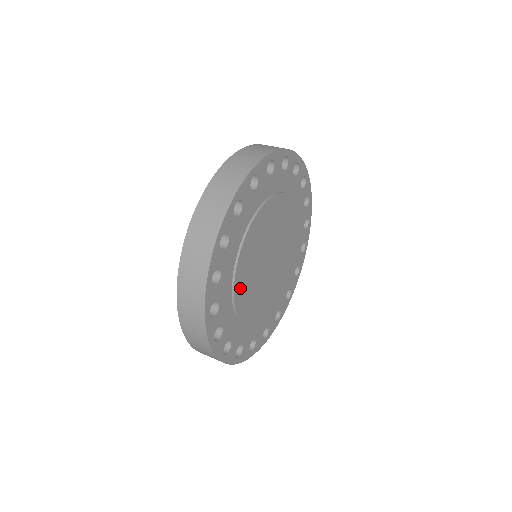
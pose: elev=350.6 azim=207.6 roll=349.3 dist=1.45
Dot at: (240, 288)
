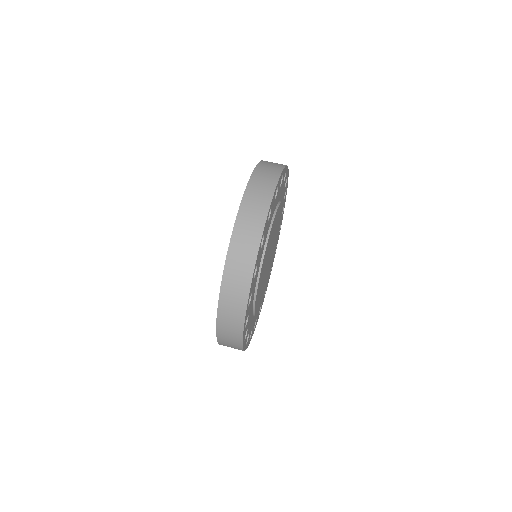
Dot at: (262, 267)
